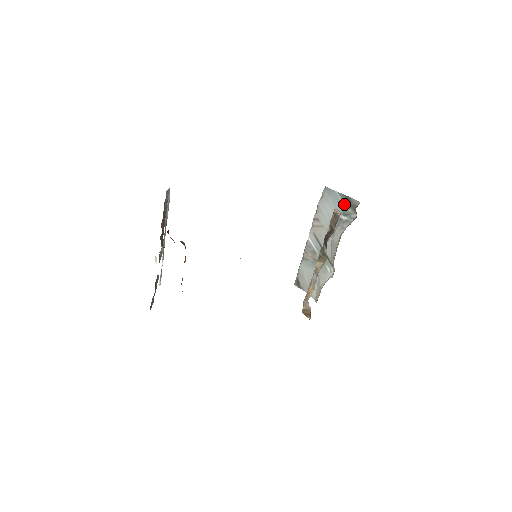
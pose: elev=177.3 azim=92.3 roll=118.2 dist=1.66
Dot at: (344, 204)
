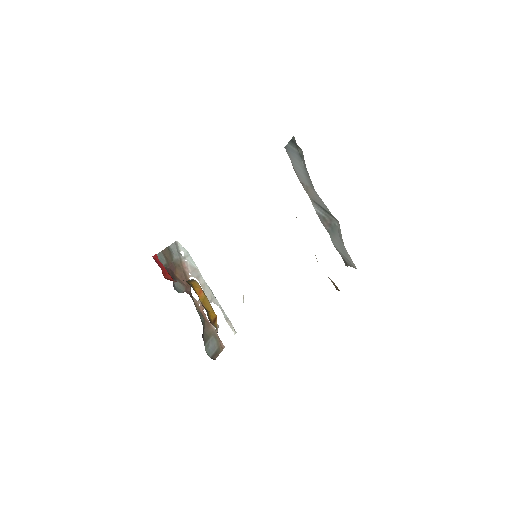
Dot at: (296, 149)
